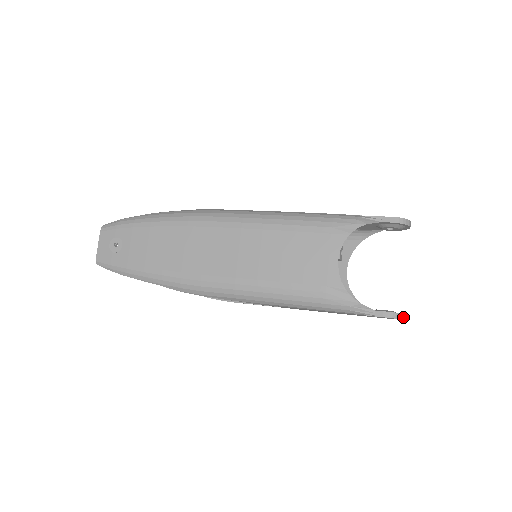
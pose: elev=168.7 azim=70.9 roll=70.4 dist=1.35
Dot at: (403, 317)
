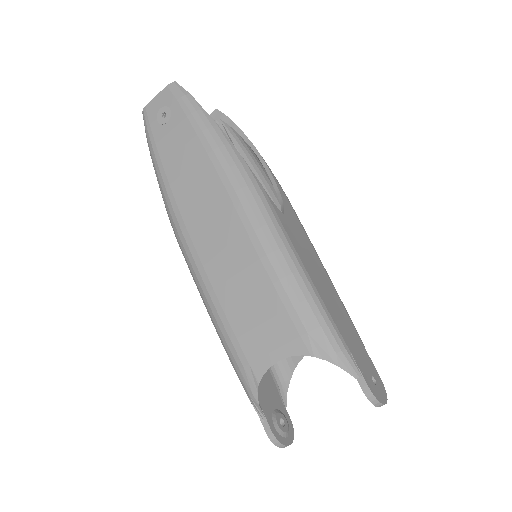
Dot at: (284, 447)
